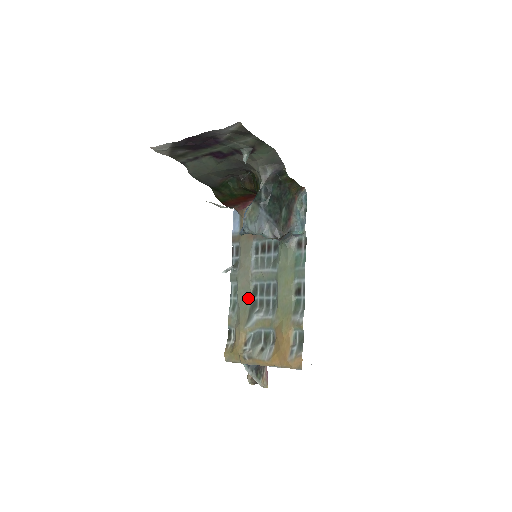
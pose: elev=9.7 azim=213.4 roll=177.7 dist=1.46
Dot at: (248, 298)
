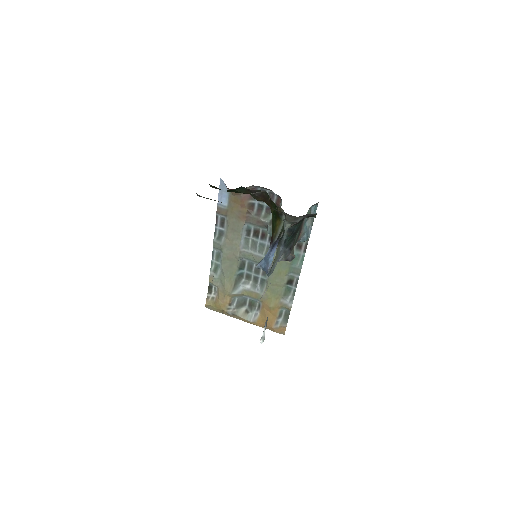
Dot at: (234, 270)
